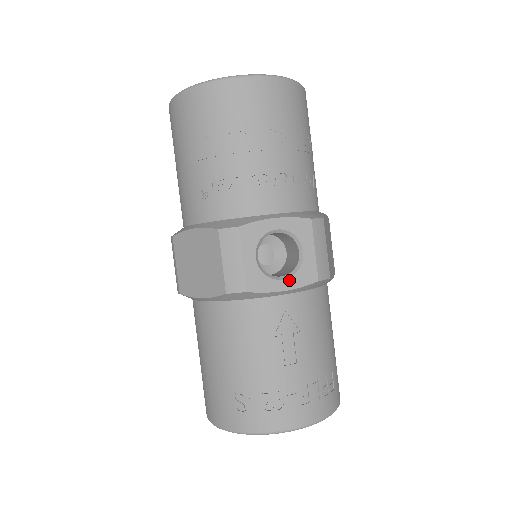
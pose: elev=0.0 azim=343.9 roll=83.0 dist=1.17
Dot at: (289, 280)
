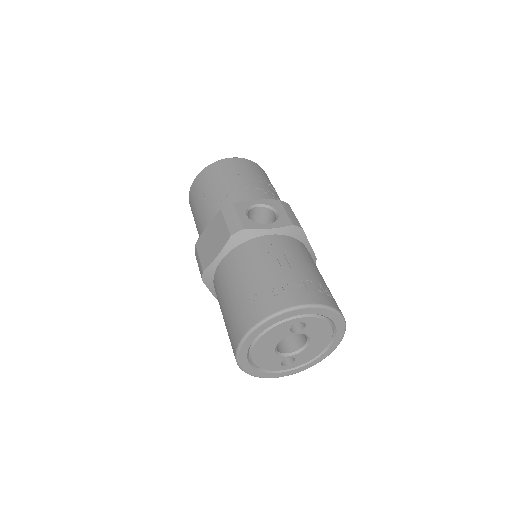
Dot at: (272, 224)
